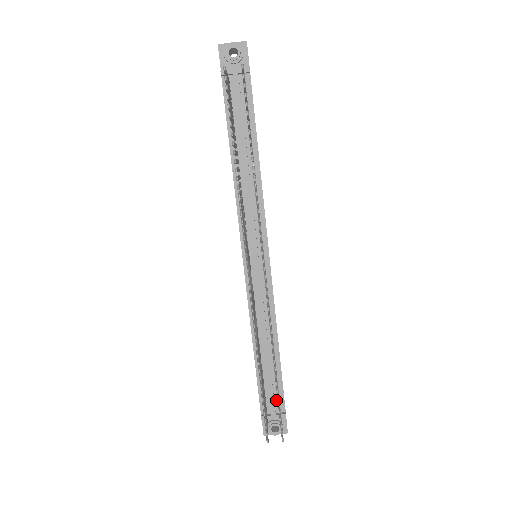
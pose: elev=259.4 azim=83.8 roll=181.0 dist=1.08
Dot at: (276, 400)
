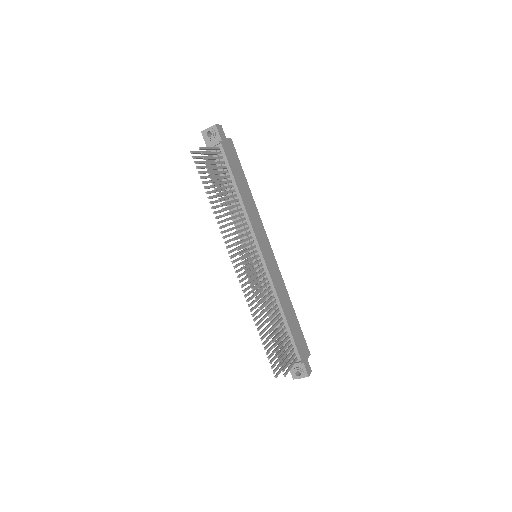
Dot at: (293, 353)
